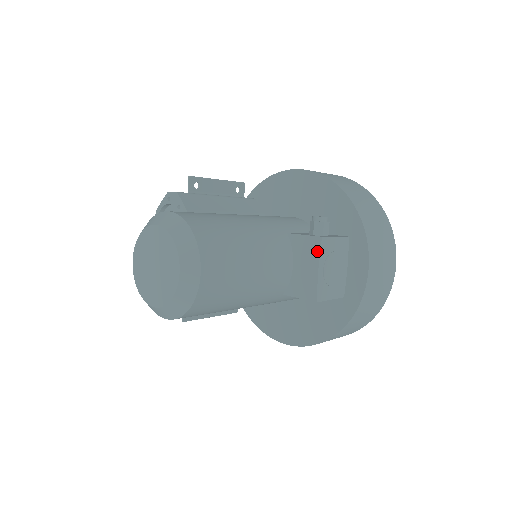
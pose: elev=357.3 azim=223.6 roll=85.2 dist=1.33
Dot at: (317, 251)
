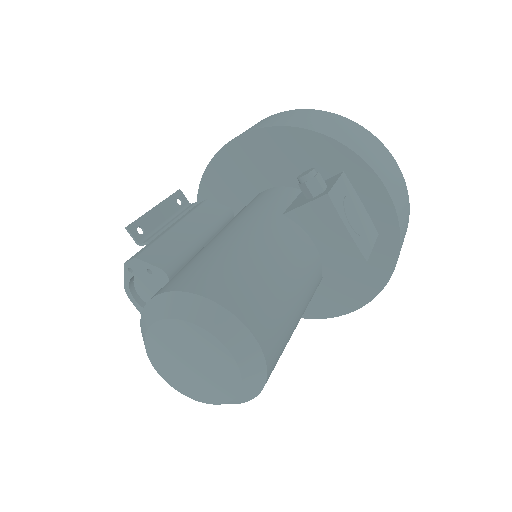
Dot at: (332, 212)
